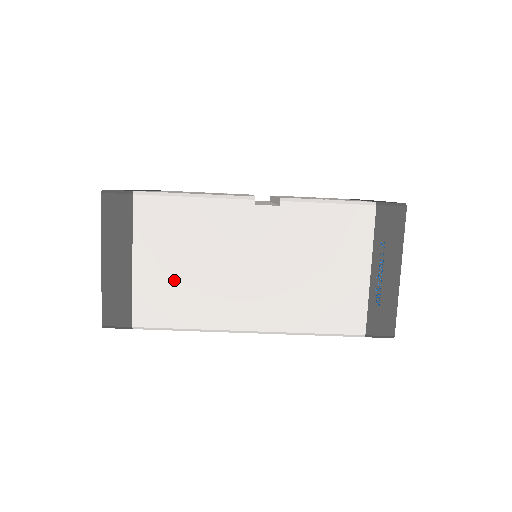
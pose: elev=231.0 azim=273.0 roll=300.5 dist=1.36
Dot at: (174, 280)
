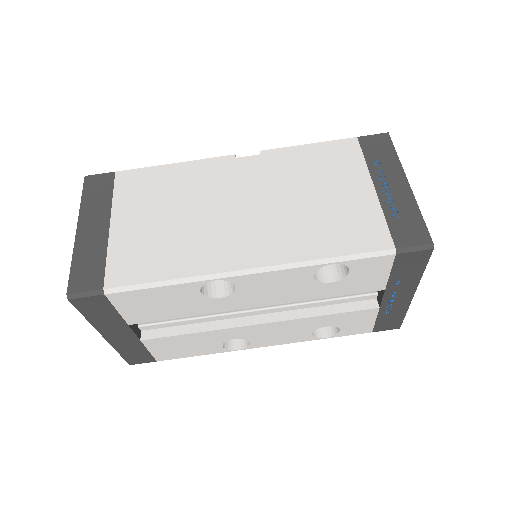
Dot at: (155, 233)
